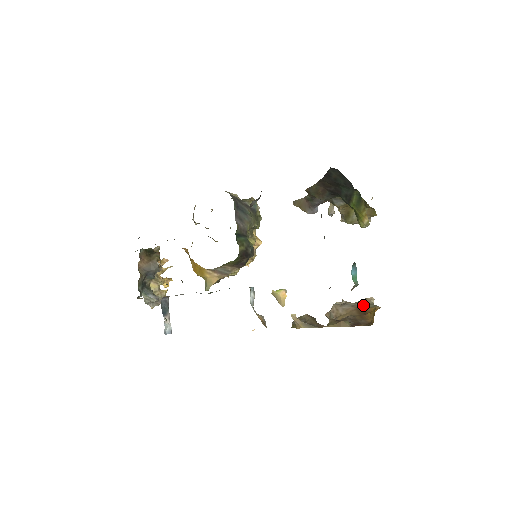
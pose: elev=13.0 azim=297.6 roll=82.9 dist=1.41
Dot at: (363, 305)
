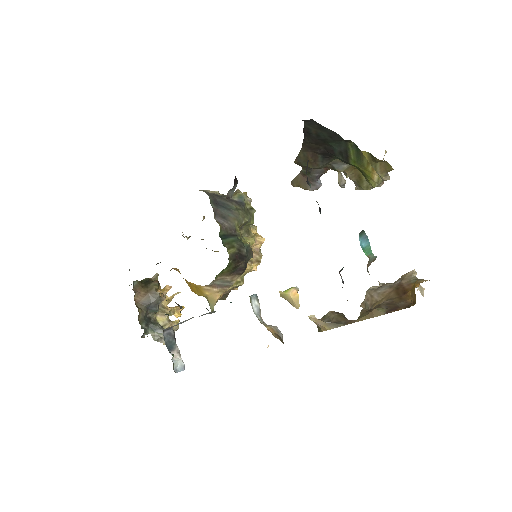
Dot at: (402, 283)
